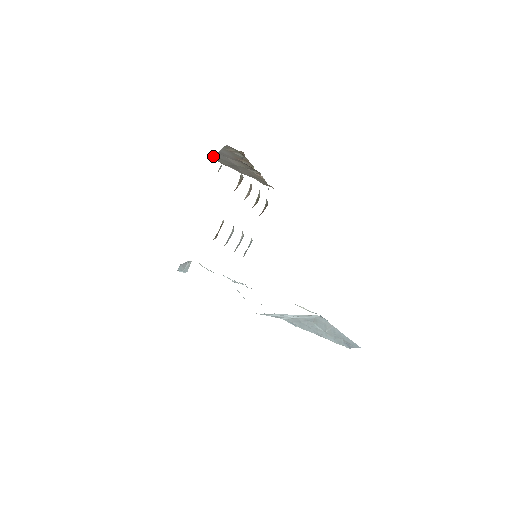
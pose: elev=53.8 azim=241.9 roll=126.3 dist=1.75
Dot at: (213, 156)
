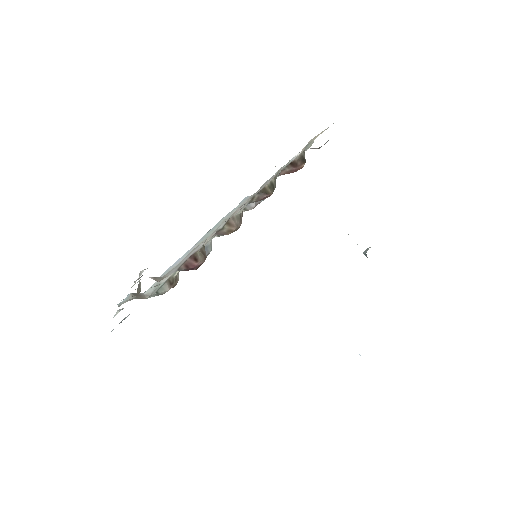
Dot at: occluded
